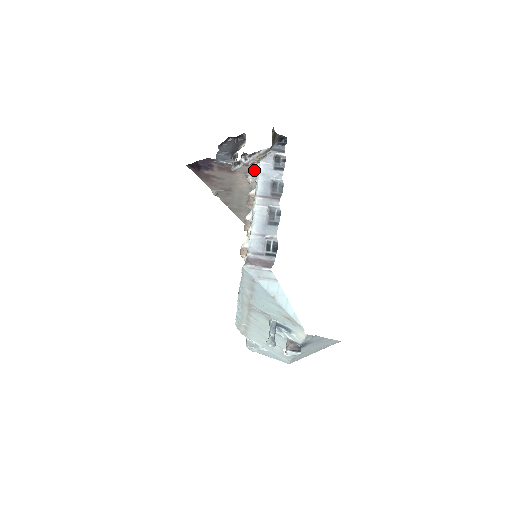
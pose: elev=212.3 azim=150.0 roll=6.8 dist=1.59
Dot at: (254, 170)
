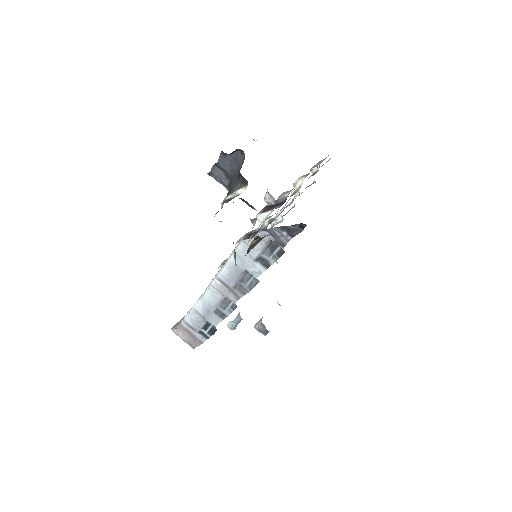
Dot at: occluded
